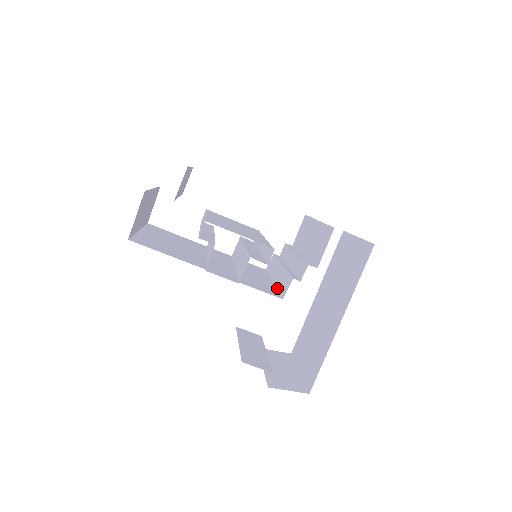
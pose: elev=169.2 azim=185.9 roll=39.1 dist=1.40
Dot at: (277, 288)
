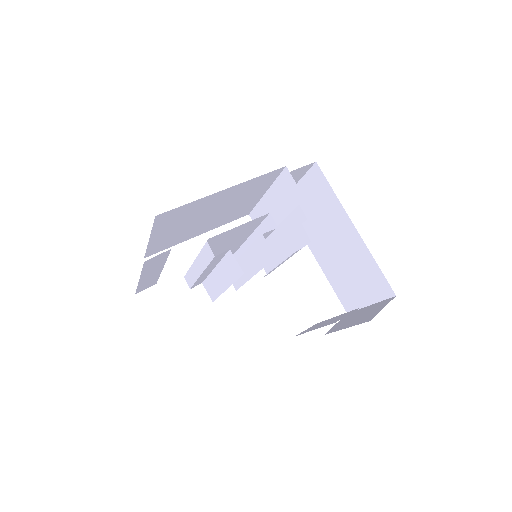
Dot at: occluded
